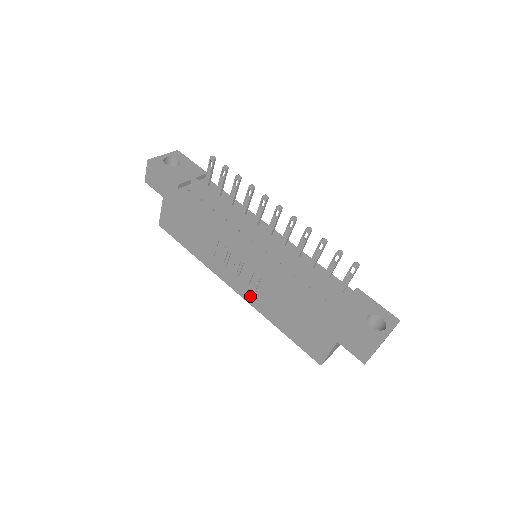
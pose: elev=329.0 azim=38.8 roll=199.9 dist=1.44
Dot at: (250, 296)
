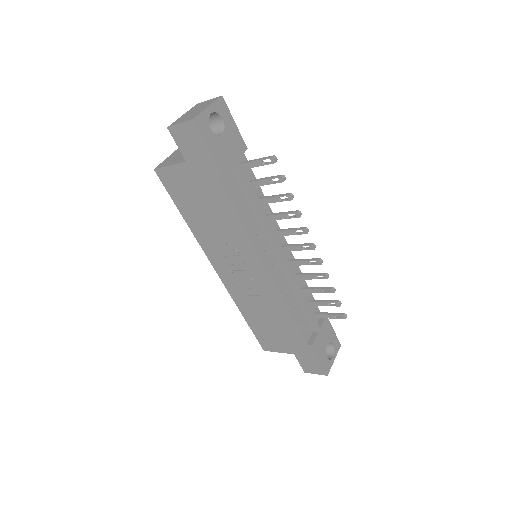
Dot at: (233, 288)
